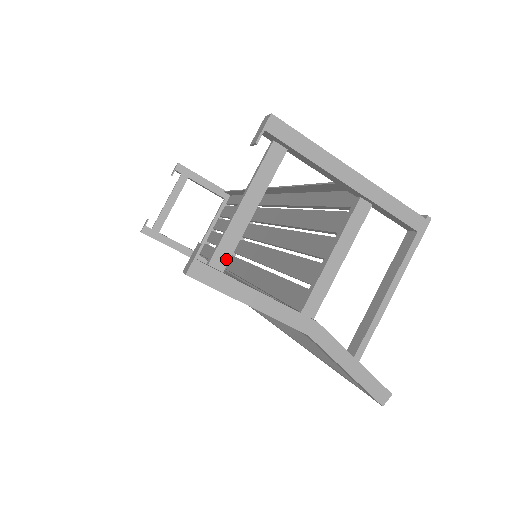
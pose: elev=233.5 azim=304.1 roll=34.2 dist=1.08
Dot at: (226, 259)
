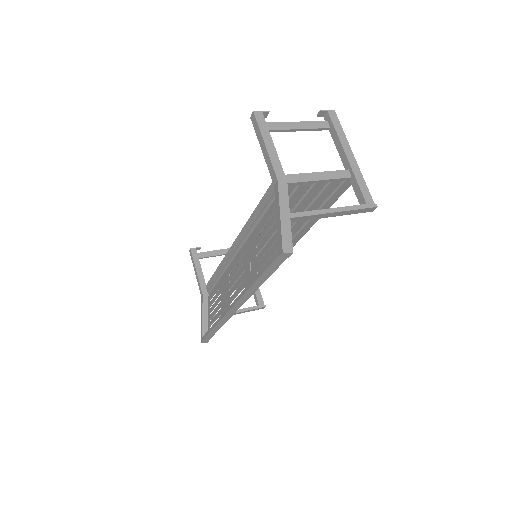
Dot at: (271, 129)
